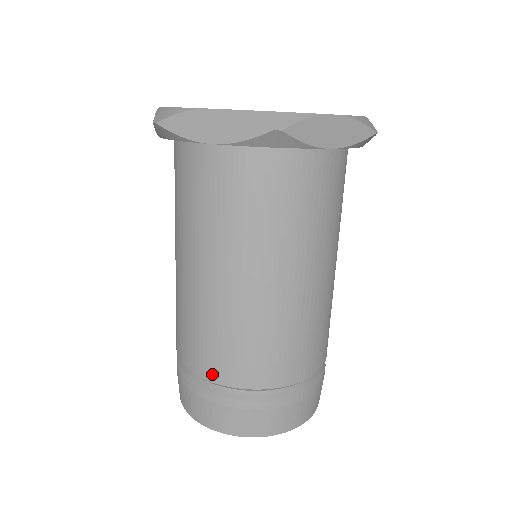
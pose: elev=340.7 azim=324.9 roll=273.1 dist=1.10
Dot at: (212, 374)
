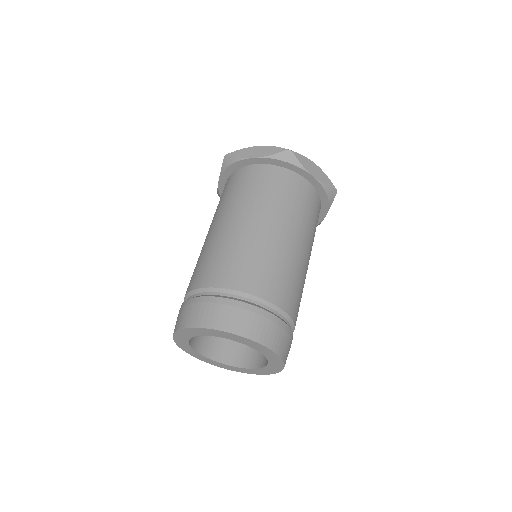
Dot at: occluded
